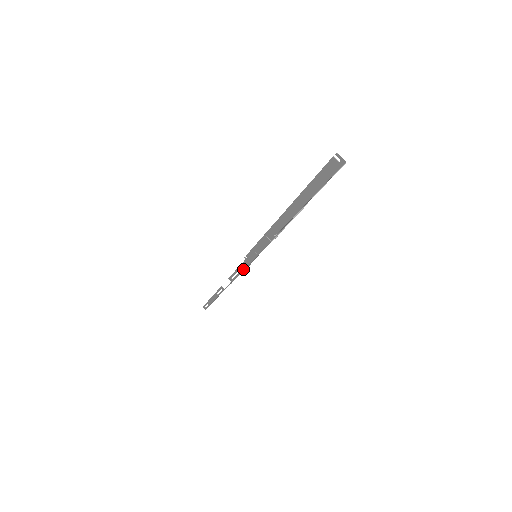
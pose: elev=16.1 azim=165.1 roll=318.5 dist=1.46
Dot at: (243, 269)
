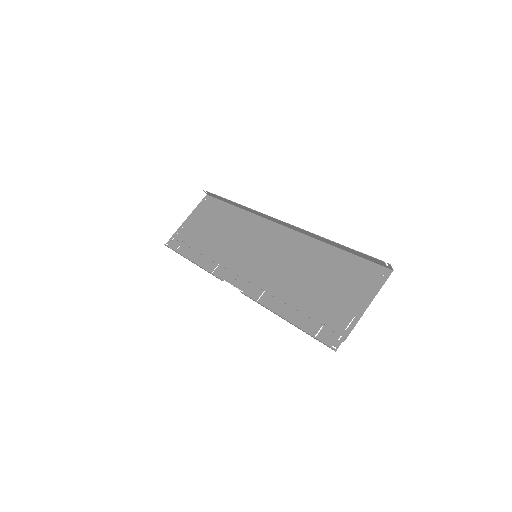
Dot at: (273, 312)
